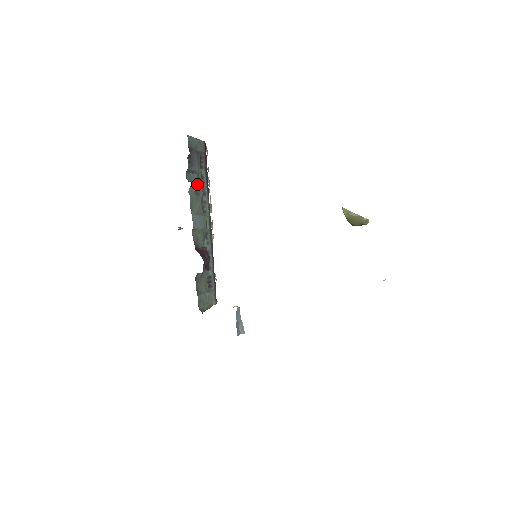
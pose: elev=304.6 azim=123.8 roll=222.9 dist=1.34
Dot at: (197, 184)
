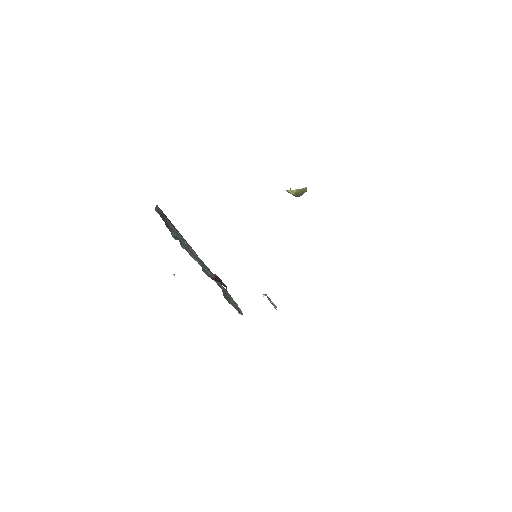
Dot at: (177, 237)
